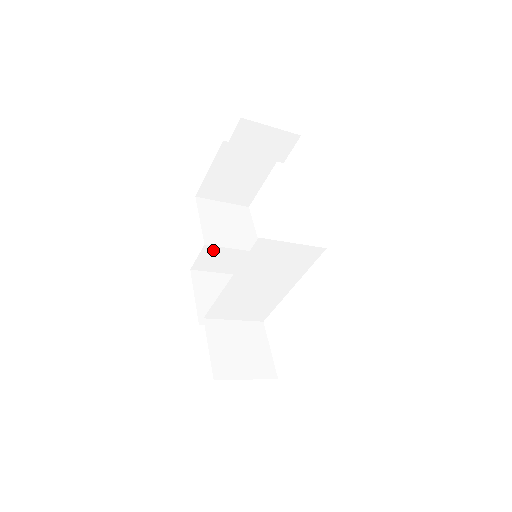
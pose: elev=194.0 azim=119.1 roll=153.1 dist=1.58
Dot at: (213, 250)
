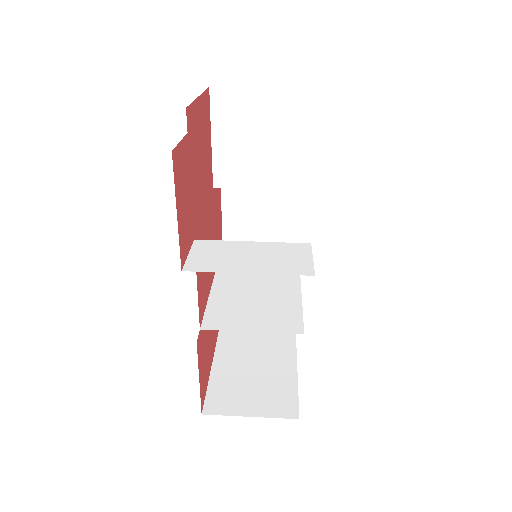
Dot at: occluded
